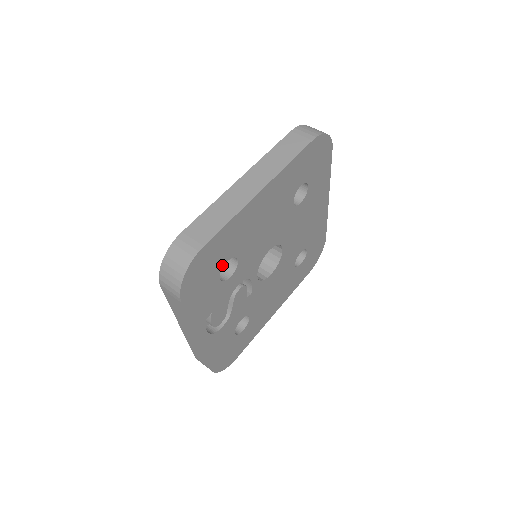
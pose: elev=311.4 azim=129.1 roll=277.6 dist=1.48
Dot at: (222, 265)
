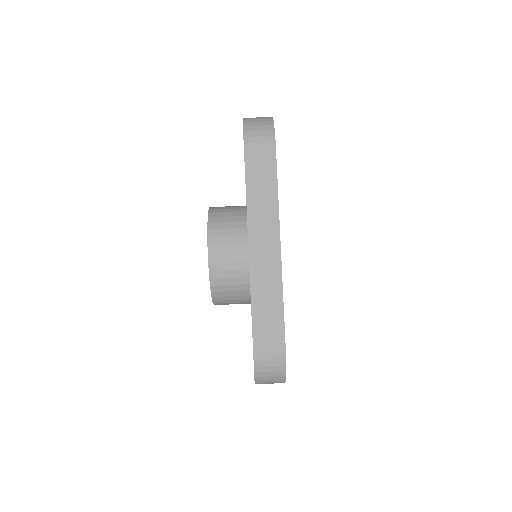
Dot at: occluded
